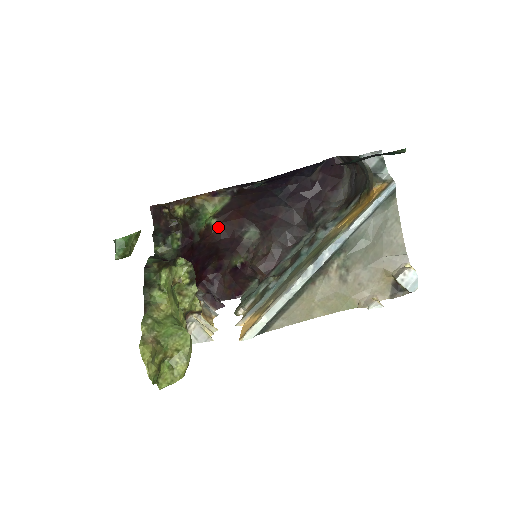
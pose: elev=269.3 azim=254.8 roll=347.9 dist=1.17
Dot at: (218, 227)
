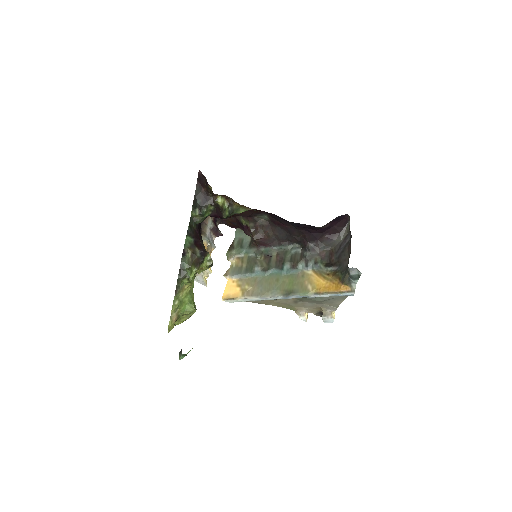
Dot at: occluded
